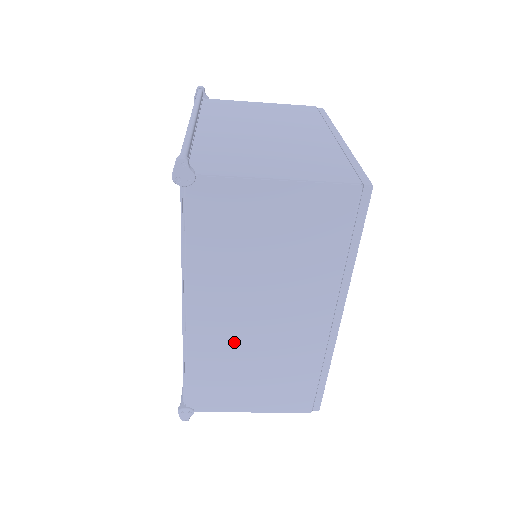
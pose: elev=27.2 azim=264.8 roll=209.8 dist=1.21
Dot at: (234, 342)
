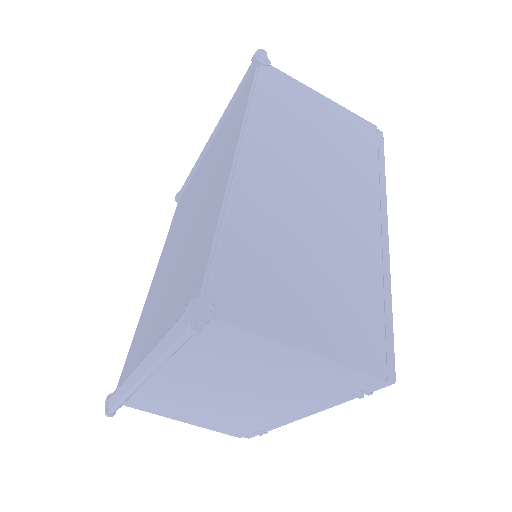
Dot at: (286, 212)
